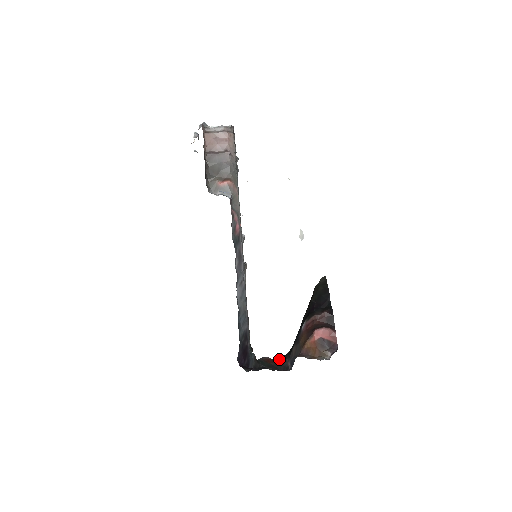
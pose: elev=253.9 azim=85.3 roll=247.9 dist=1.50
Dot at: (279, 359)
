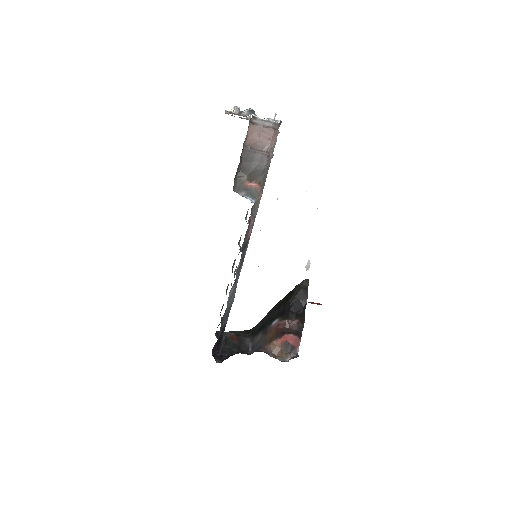
Dot at: (242, 337)
